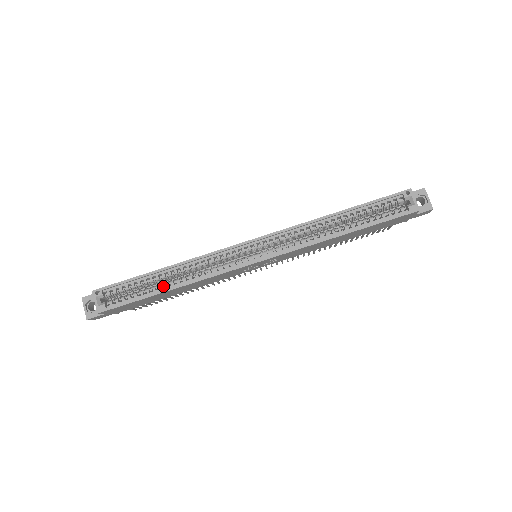
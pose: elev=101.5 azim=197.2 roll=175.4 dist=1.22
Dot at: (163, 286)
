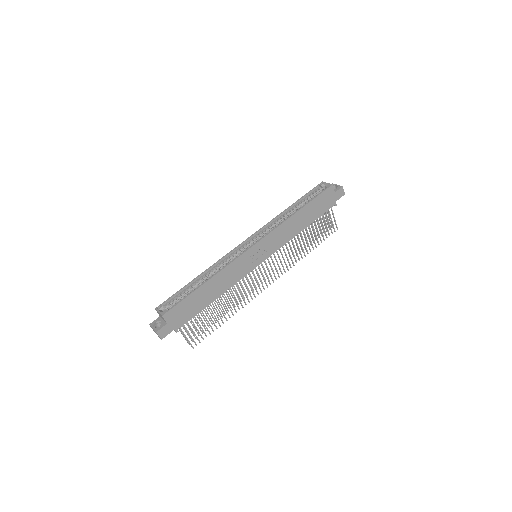
Dot at: occluded
